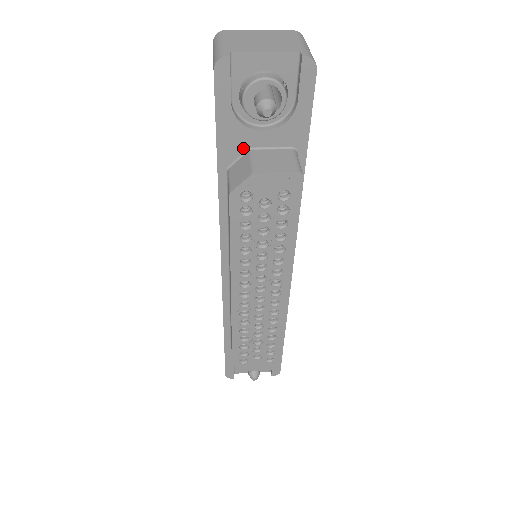
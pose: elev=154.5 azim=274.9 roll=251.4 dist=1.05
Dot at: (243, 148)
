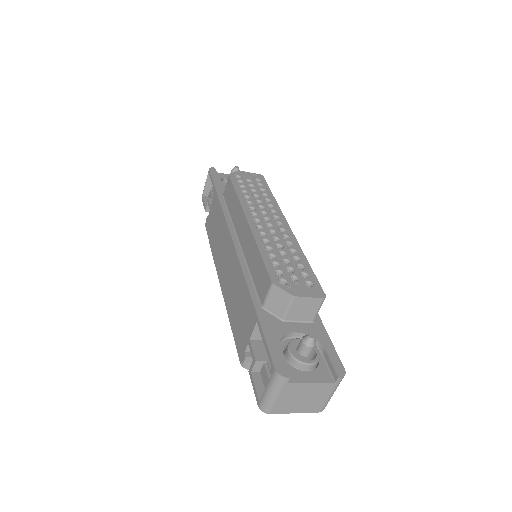
Dot at: occluded
